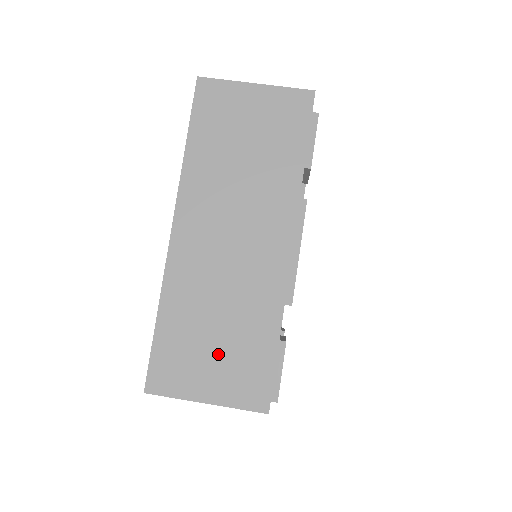
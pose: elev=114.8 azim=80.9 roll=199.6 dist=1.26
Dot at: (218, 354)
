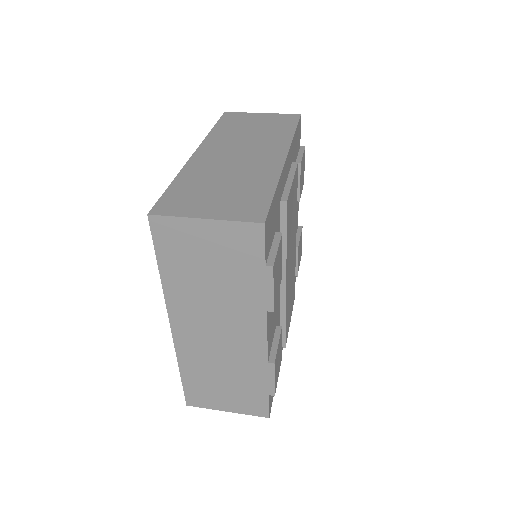
Dot at: (221, 196)
